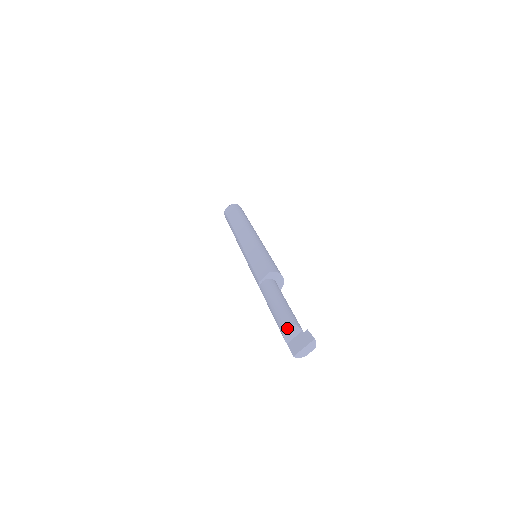
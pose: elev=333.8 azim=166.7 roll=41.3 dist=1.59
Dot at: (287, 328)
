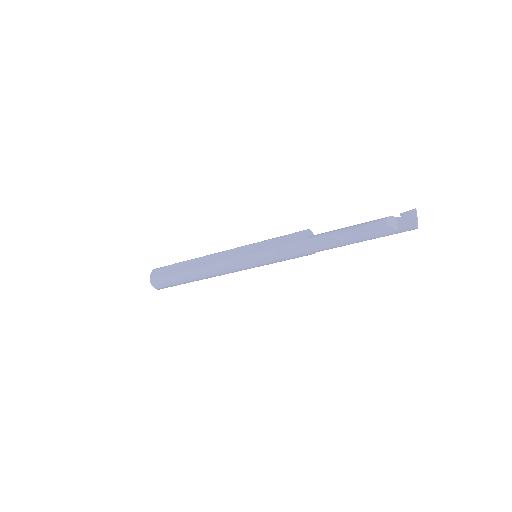
Dot at: (388, 221)
